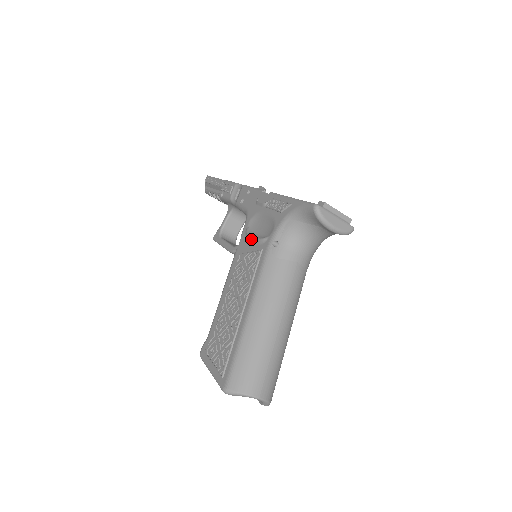
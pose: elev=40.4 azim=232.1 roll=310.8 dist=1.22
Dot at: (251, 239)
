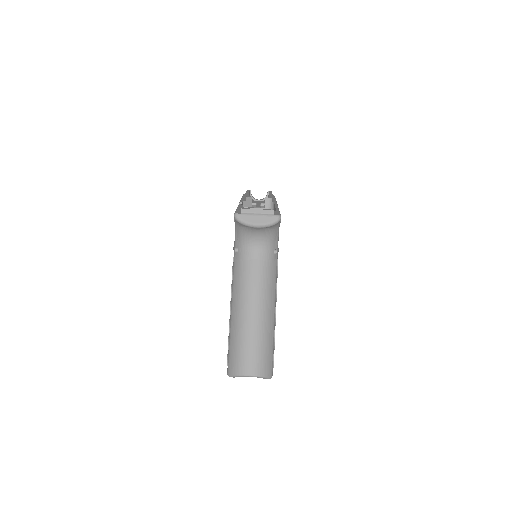
Dot at: occluded
